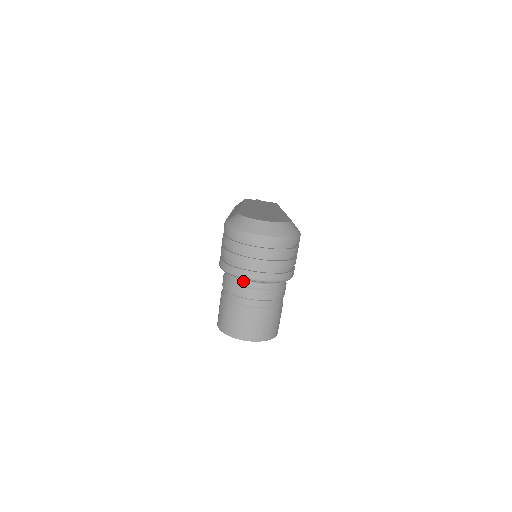
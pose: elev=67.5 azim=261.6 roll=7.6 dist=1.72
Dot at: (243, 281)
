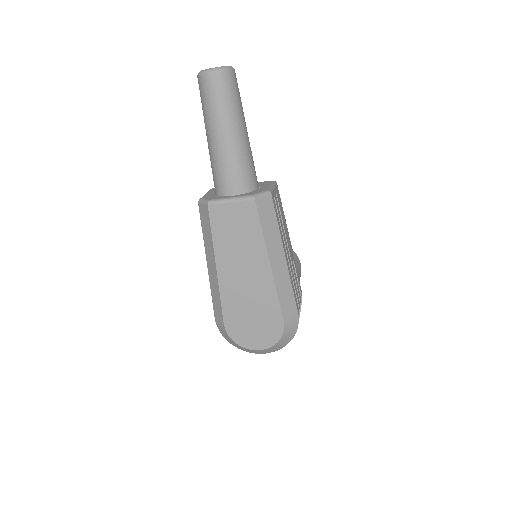
Dot at: occluded
